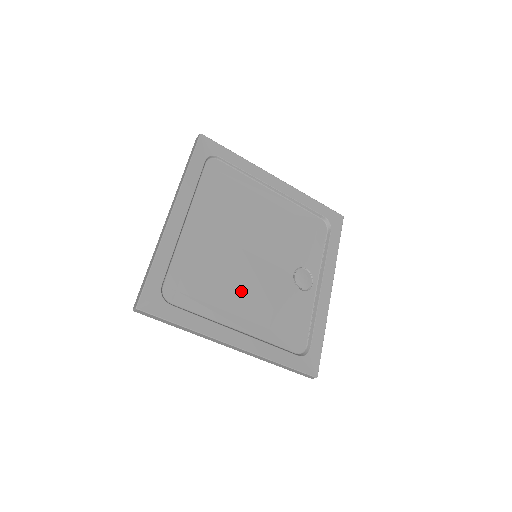
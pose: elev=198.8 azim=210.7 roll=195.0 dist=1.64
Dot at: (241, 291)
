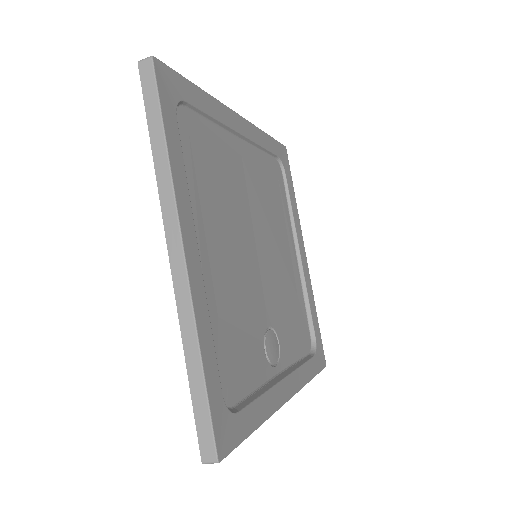
Dot at: (227, 243)
